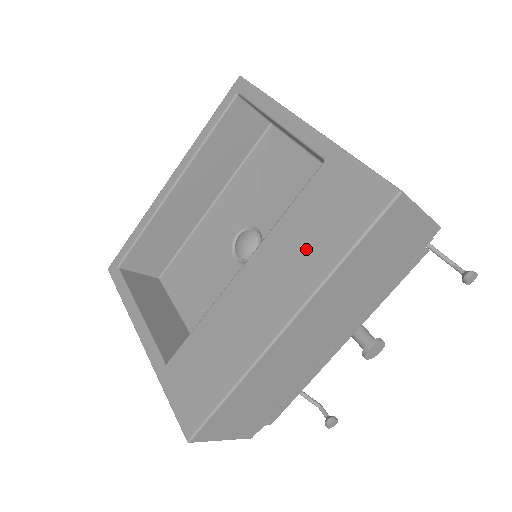
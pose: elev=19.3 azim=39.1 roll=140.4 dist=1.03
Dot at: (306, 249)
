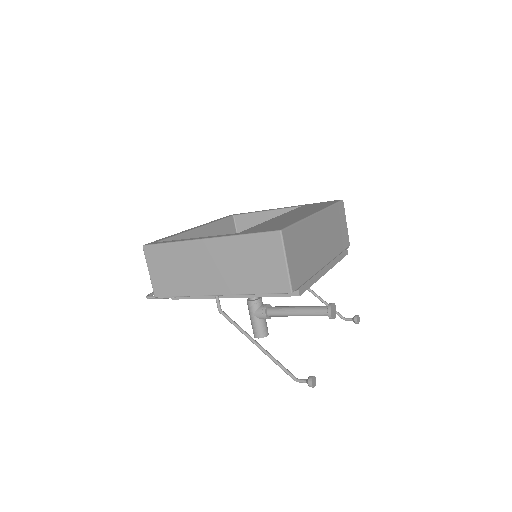
Dot at: (311, 208)
